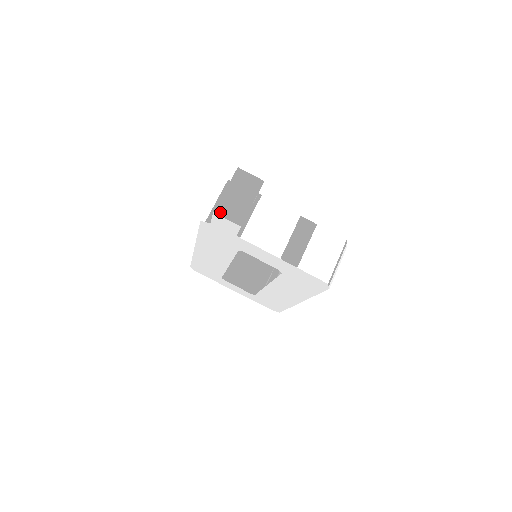
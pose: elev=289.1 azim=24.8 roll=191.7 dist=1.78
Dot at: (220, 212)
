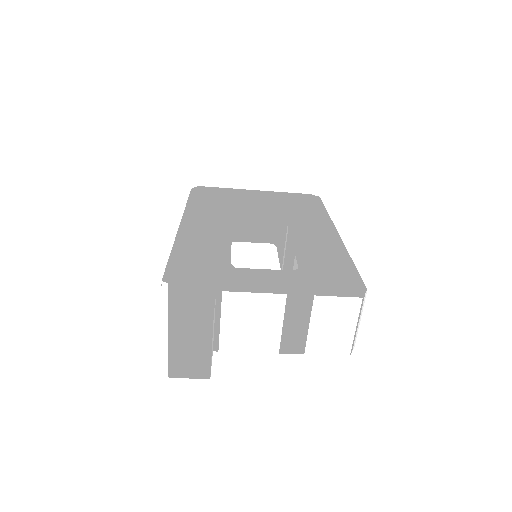
Dot at: (176, 374)
